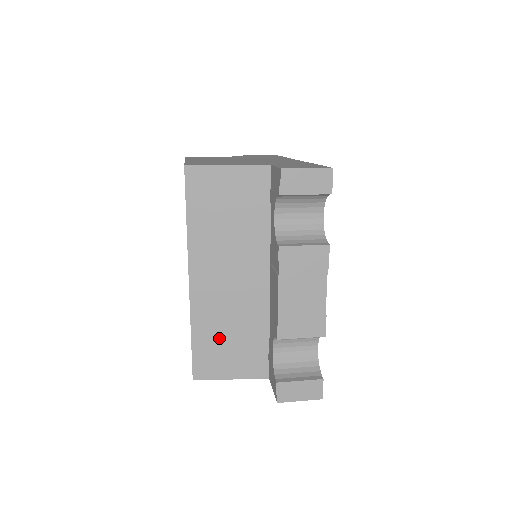
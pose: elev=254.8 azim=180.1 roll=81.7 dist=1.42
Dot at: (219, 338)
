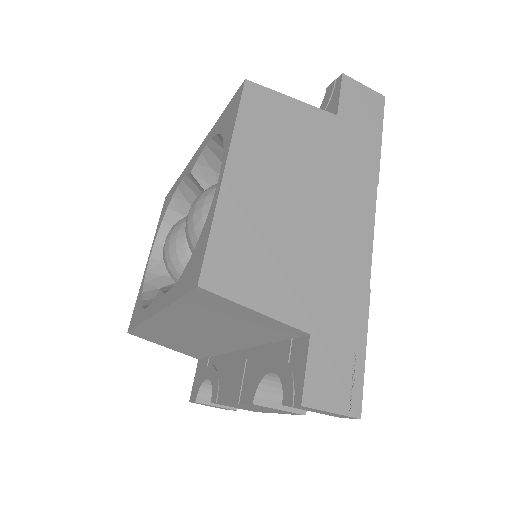
Dot at: (165, 337)
